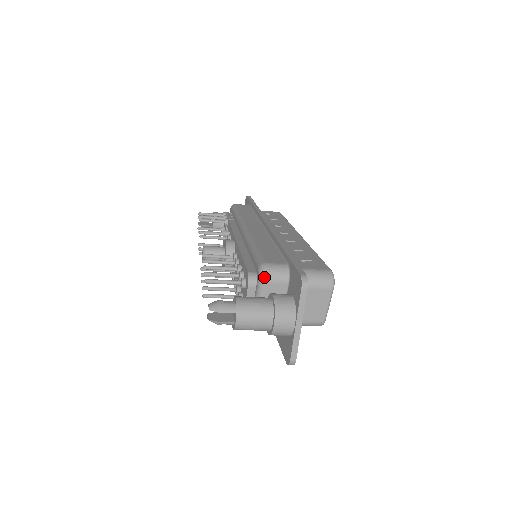
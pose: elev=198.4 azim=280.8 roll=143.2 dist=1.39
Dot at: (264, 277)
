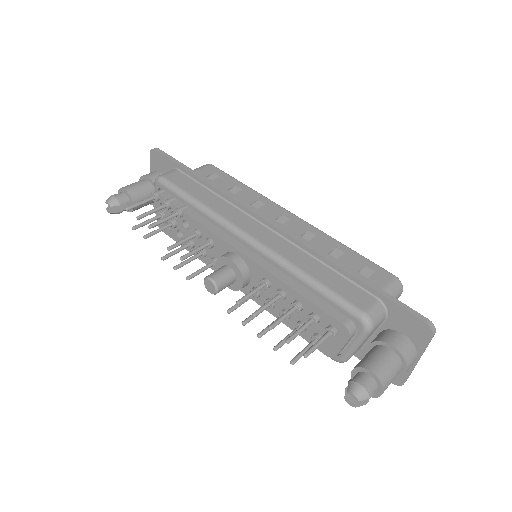
Dot at: (372, 329)
